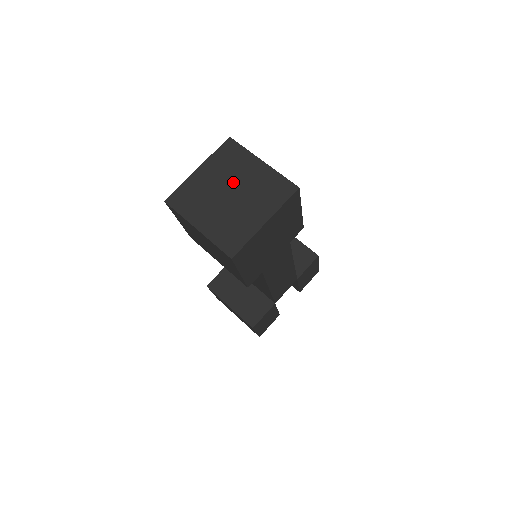
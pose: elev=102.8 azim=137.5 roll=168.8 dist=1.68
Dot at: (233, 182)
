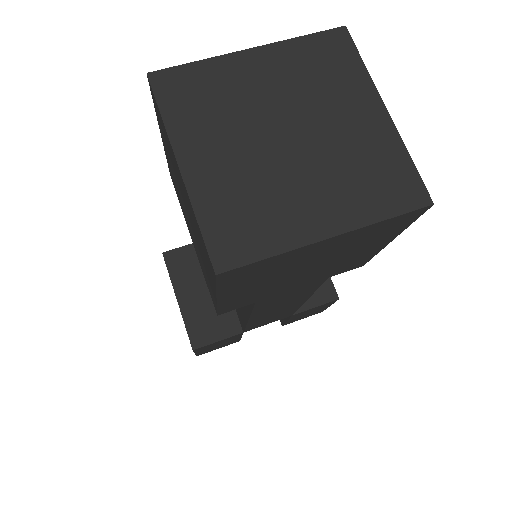
Dot at: (306, 115)
